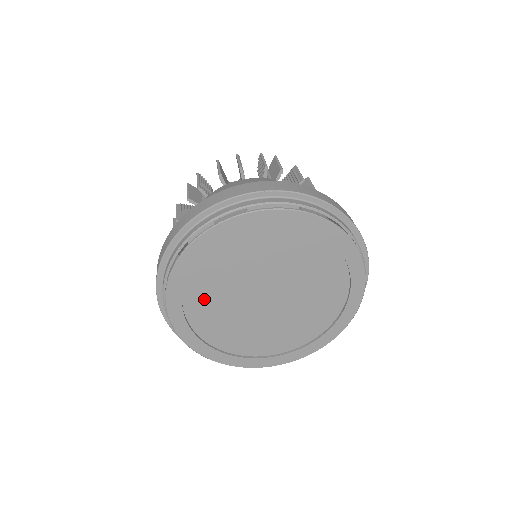
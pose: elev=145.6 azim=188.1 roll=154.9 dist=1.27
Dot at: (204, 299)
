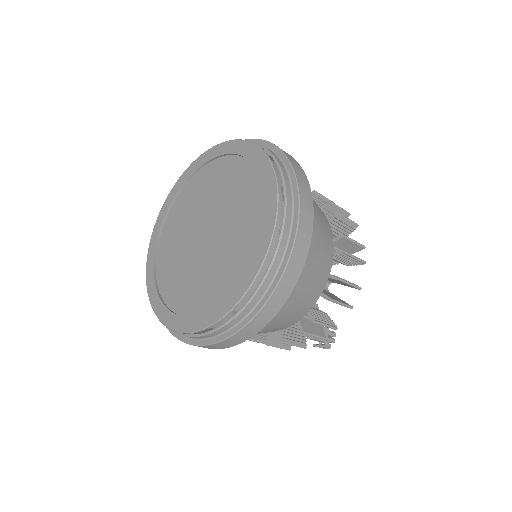
Dot at: (172, 281)
